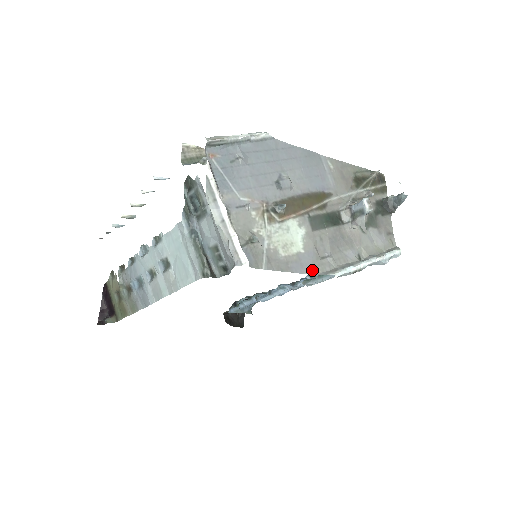
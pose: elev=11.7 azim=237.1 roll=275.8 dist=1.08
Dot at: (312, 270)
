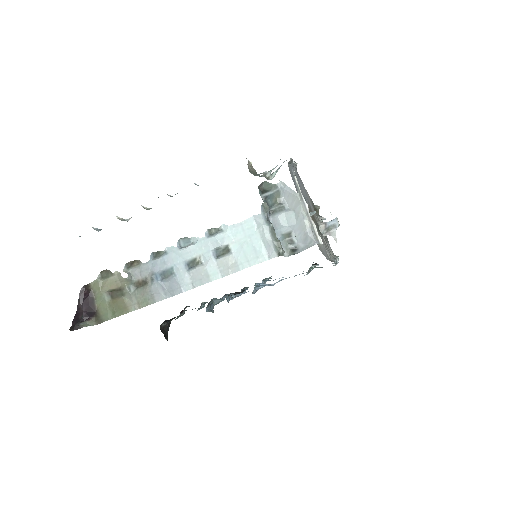
Dot at: (328, 258)
